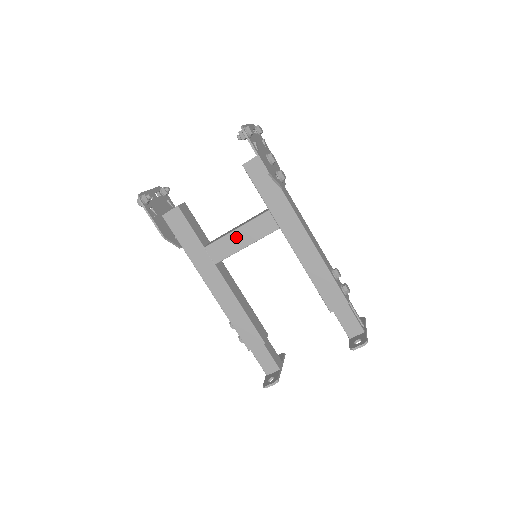
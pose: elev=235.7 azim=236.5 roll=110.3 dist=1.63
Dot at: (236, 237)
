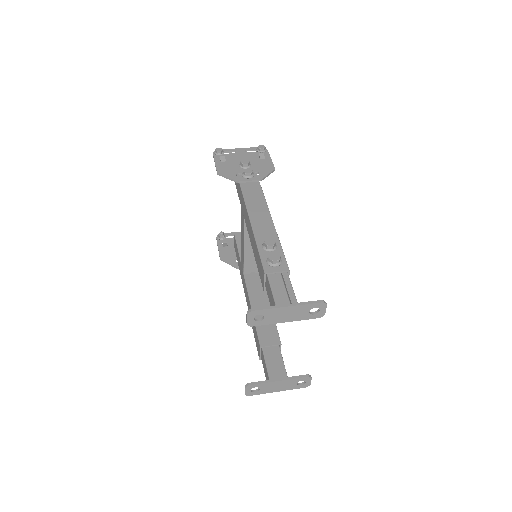
Dot at: occluded
